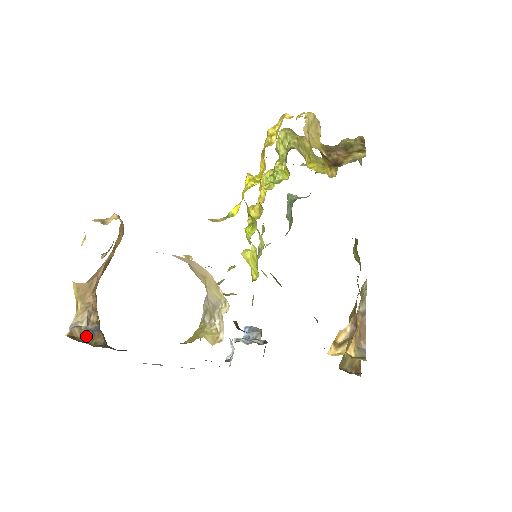
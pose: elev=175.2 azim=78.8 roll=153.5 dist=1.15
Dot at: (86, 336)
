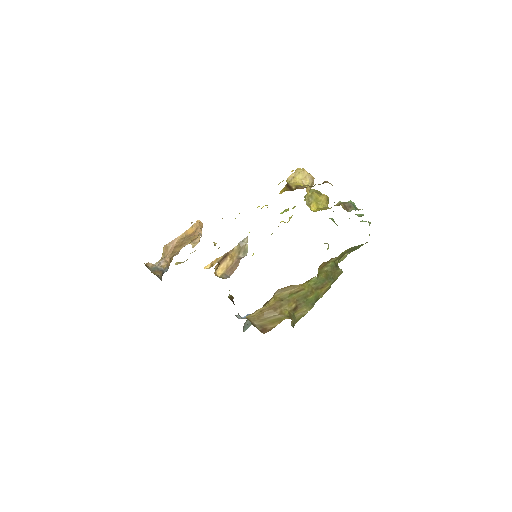
Dot at: (153, 269)
